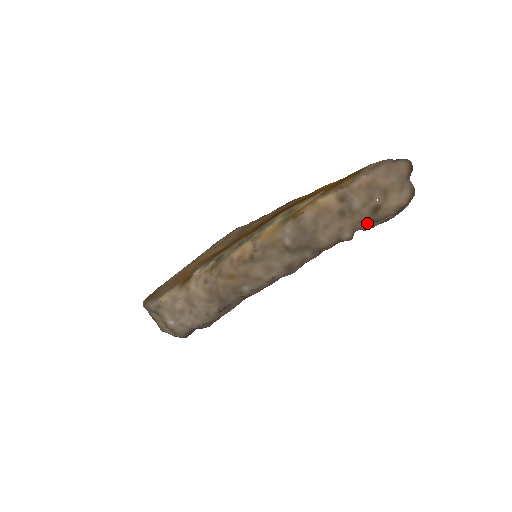
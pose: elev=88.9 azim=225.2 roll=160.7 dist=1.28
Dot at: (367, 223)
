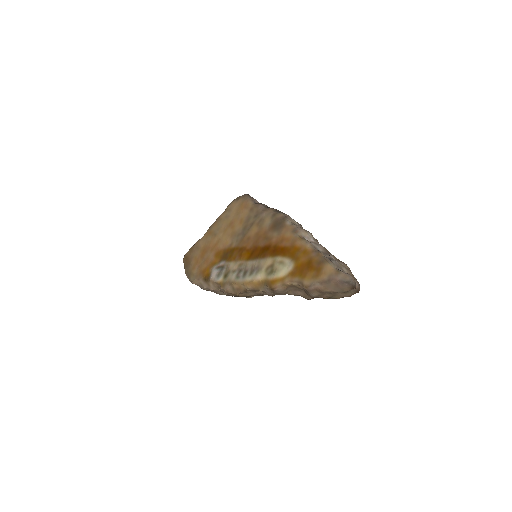
Dot at: occluded
